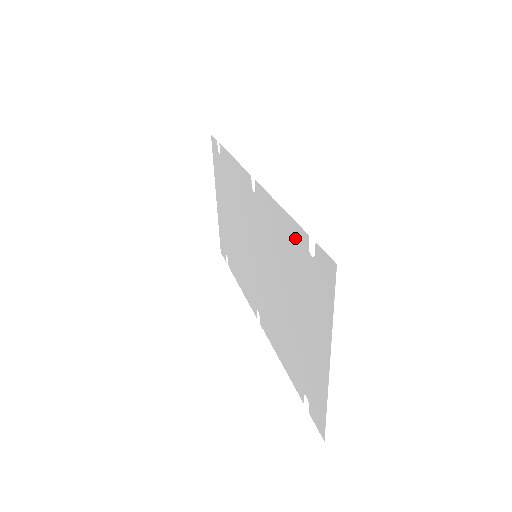
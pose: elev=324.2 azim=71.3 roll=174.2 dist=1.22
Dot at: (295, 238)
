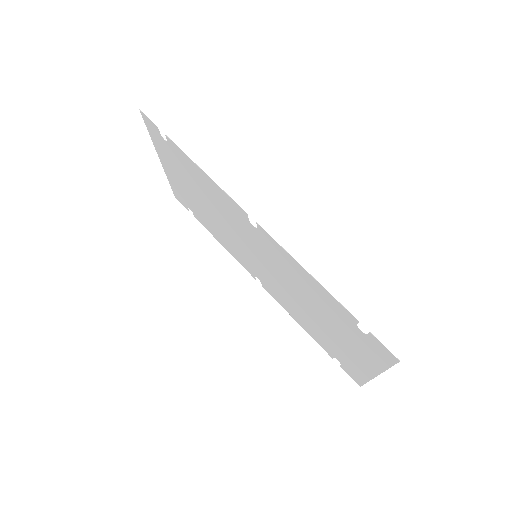
Dot at: (335, 305)
